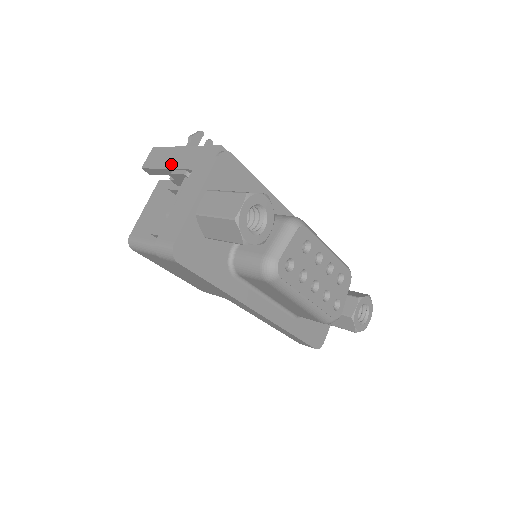
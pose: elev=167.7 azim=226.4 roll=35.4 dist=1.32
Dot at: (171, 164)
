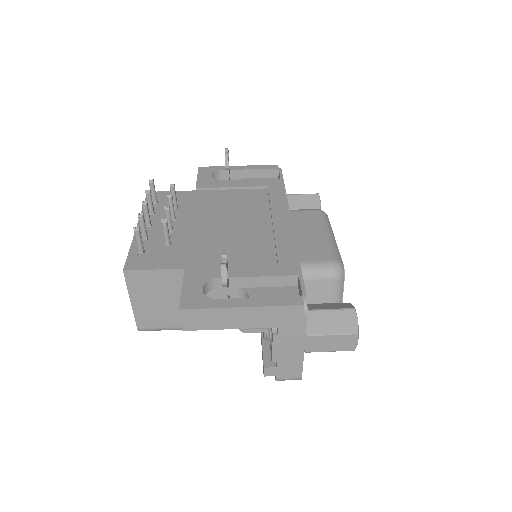
Dot at: (237, 325)
